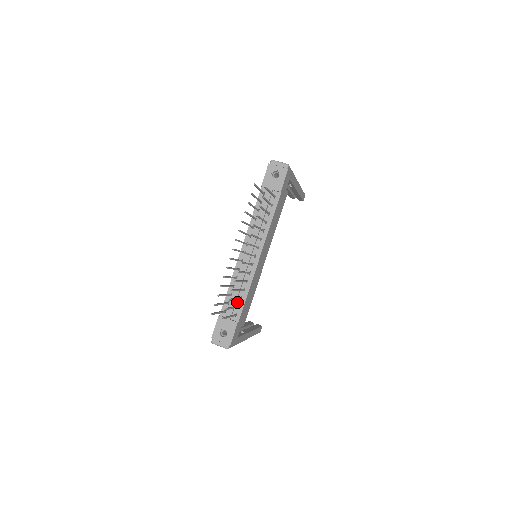
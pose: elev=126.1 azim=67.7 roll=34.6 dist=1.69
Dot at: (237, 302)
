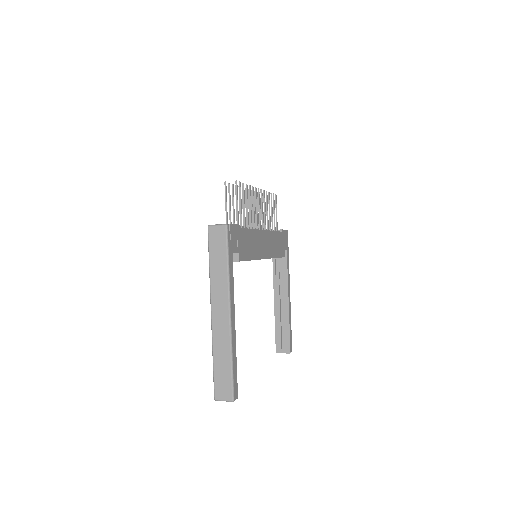
Dot at: occluded
